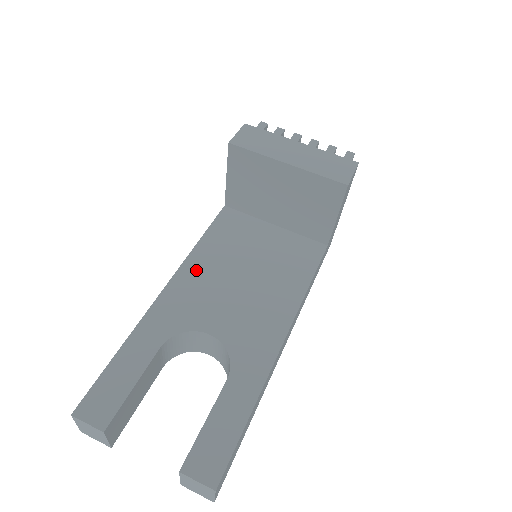
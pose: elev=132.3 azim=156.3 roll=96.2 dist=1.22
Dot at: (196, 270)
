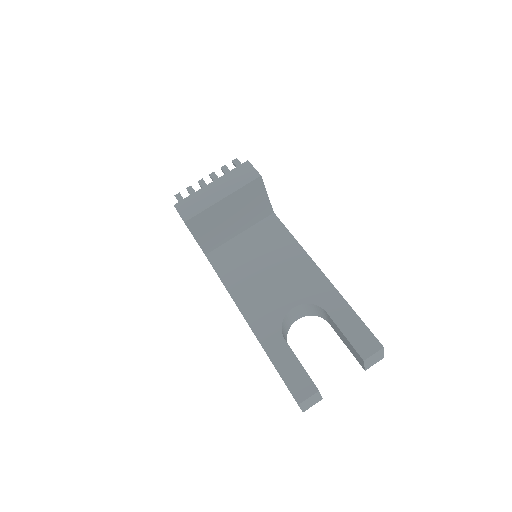
Dot at: (244, 295)
